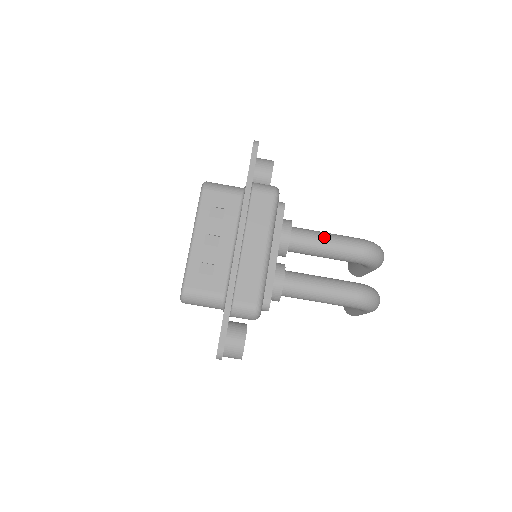
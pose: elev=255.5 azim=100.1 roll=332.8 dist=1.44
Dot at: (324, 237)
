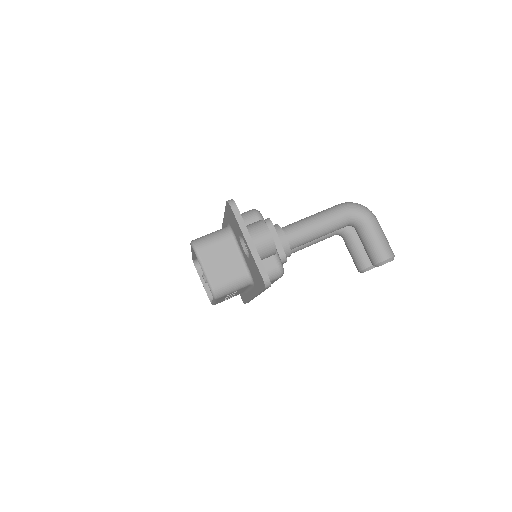
Dot at: occluded
